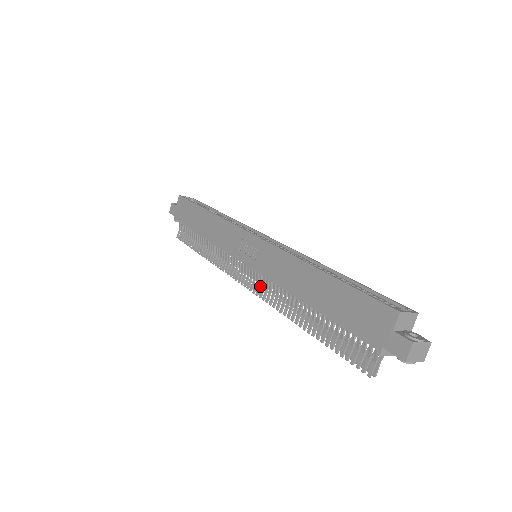
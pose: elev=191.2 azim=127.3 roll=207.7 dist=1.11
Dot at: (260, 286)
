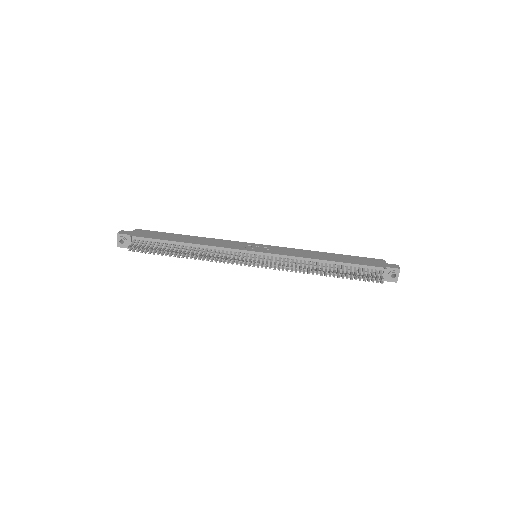
Dot at: occluded
